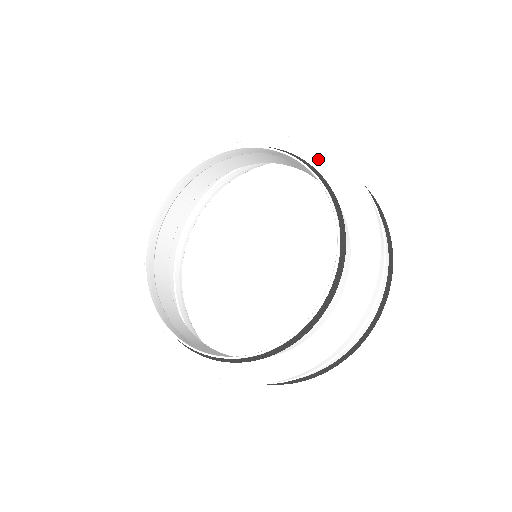
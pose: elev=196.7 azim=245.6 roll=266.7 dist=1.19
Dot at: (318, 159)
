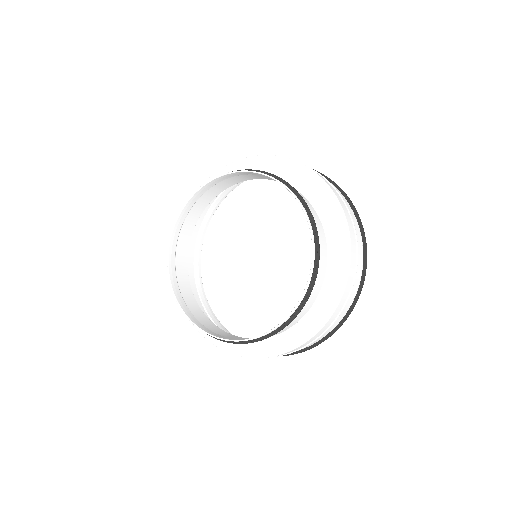
Dot at: (313, 186)
